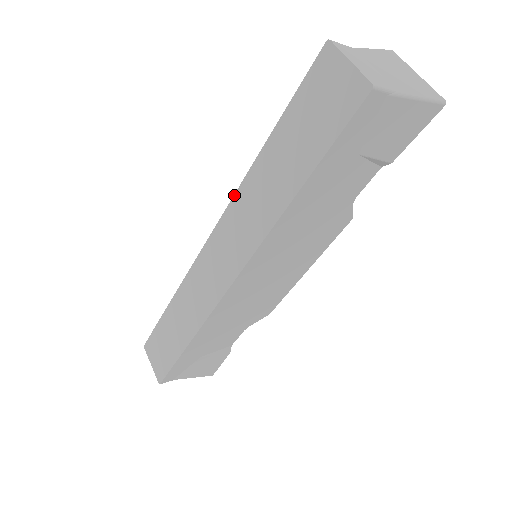
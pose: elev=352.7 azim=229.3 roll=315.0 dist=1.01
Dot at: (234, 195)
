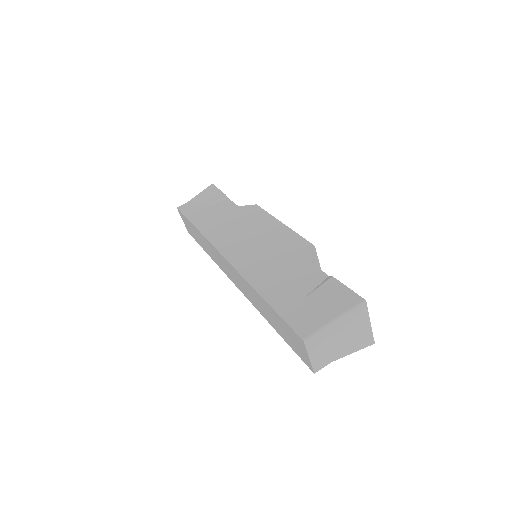
Dot at: (241, 276)
